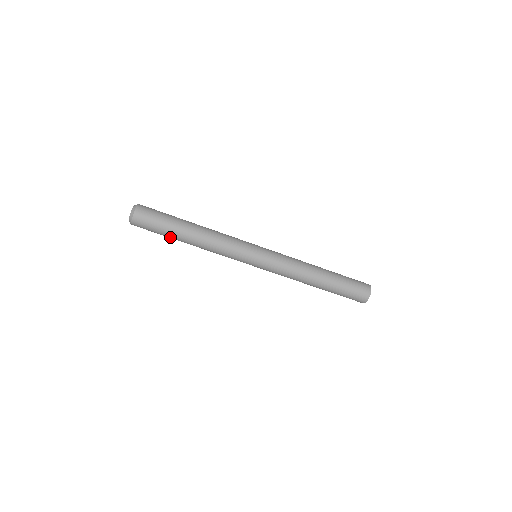
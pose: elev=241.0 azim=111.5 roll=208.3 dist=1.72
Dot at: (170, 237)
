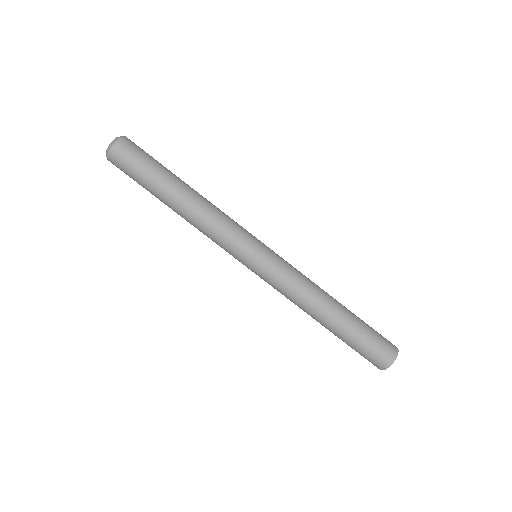
Dot at: (156, 184)
